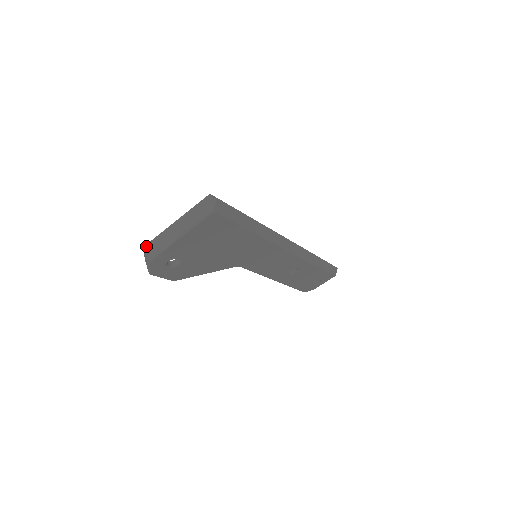
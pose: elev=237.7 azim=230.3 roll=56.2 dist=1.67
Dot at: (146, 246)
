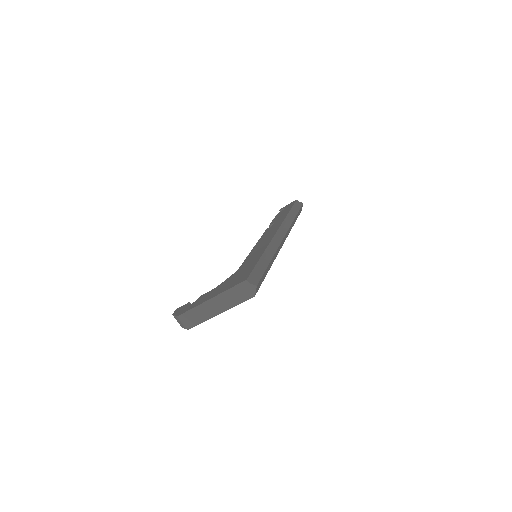
Dot at: (180, 317)
